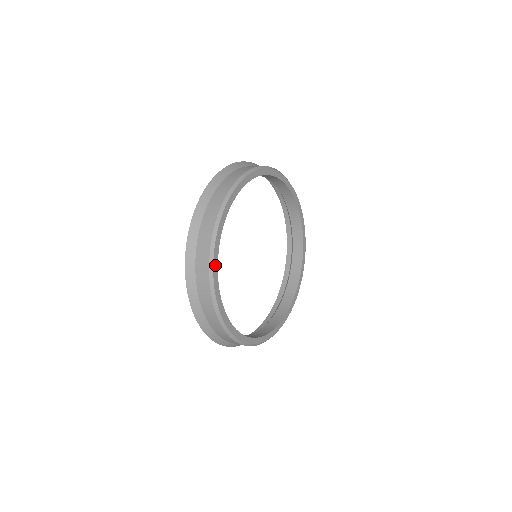
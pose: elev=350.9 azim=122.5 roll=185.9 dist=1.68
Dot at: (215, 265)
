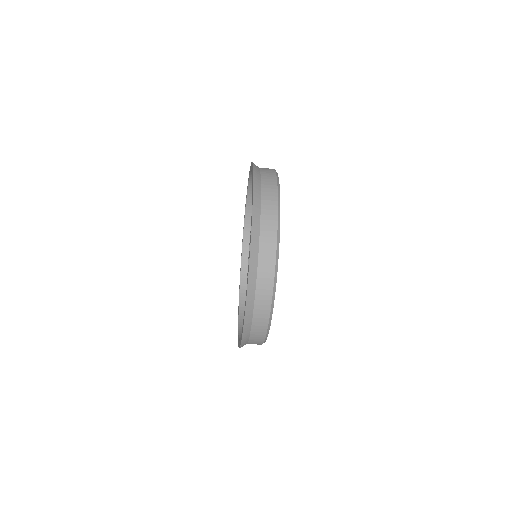
Dot at: occluded
